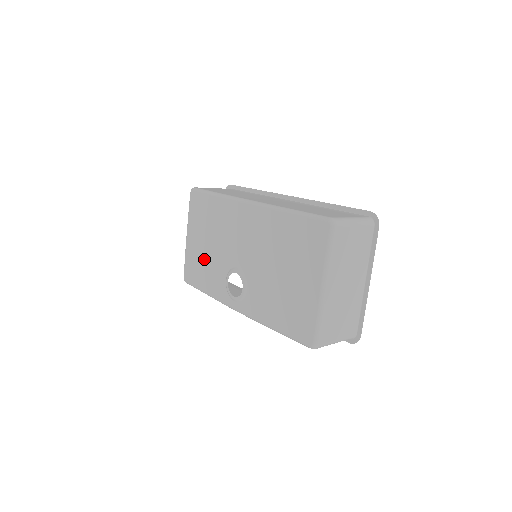
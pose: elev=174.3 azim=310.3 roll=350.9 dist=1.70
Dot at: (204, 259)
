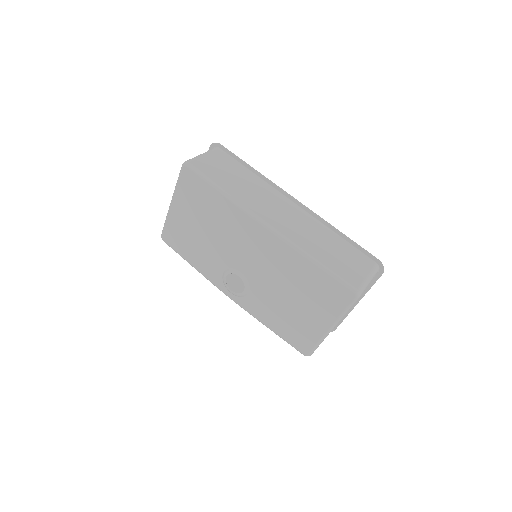
Dot at: (195, 240)
